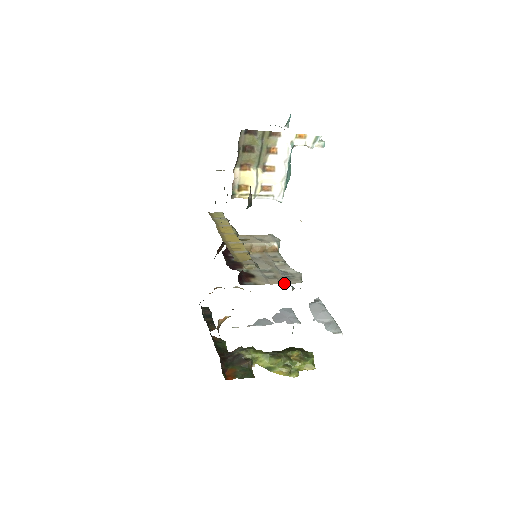
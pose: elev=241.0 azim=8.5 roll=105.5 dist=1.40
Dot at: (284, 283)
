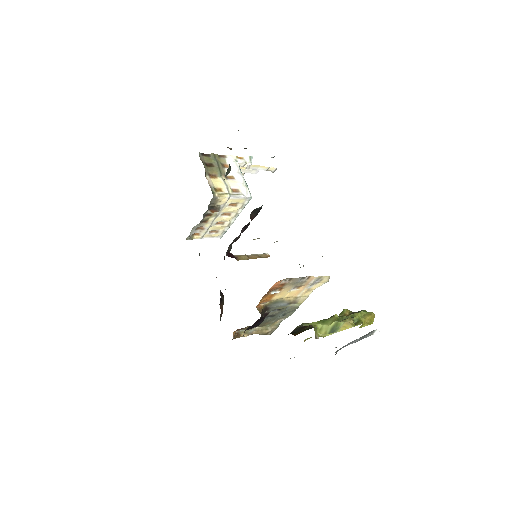
Dot at: occluded
